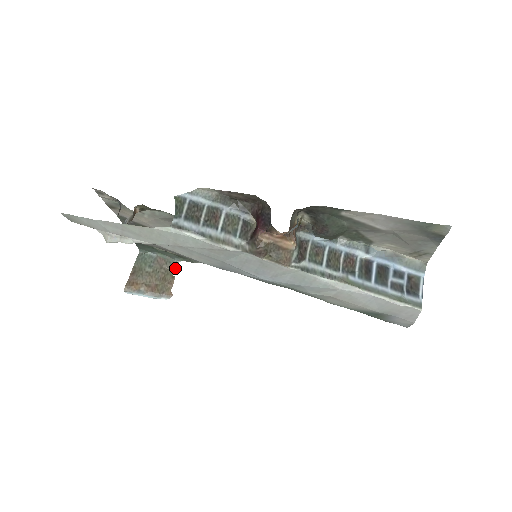
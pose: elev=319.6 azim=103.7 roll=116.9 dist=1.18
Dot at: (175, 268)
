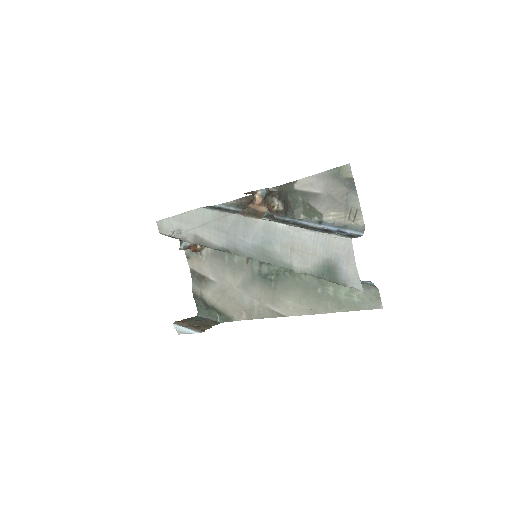
Dot at: (216, 324)
